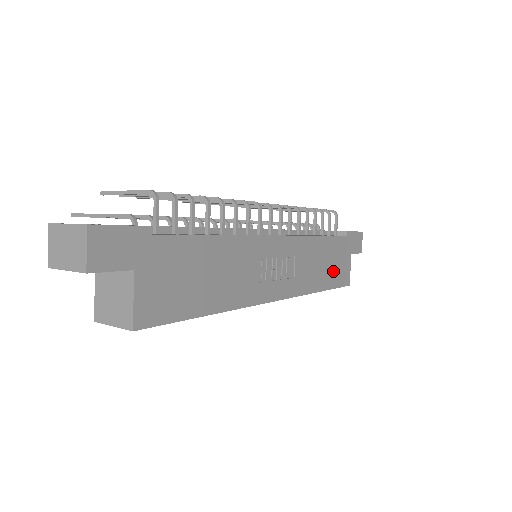
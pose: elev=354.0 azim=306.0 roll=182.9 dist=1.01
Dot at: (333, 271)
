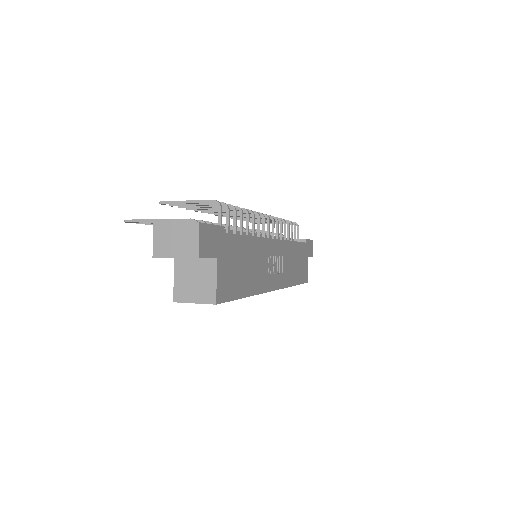
Dot at: (300, 270)
